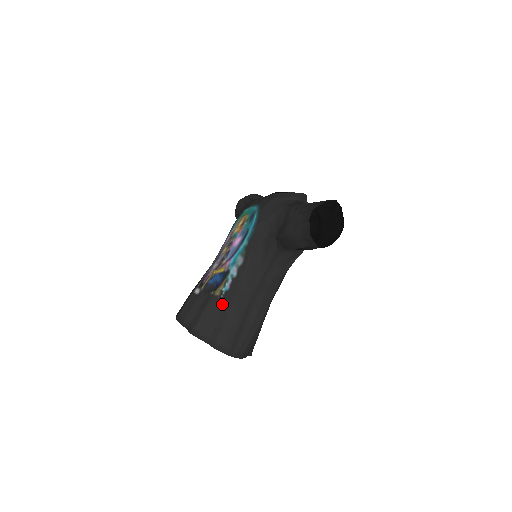
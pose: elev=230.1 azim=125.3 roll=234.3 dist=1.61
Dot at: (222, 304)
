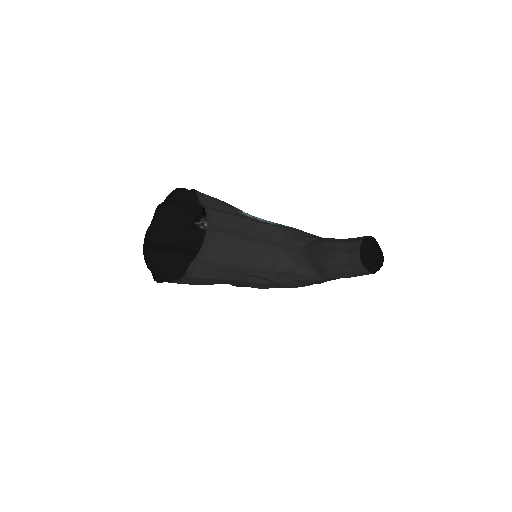
Dot at: (236, 212)
